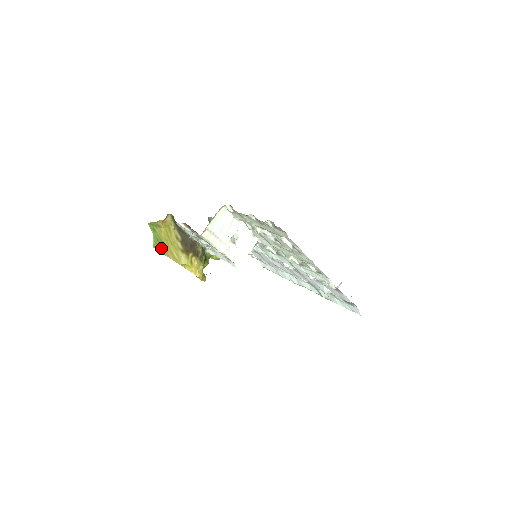
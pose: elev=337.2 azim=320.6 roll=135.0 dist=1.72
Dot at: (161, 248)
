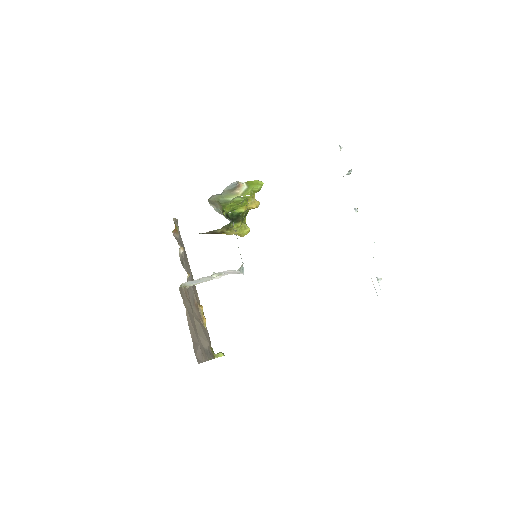
Dot at: occluded
